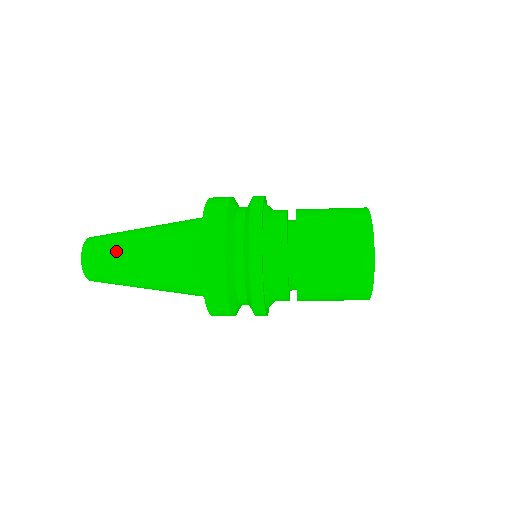
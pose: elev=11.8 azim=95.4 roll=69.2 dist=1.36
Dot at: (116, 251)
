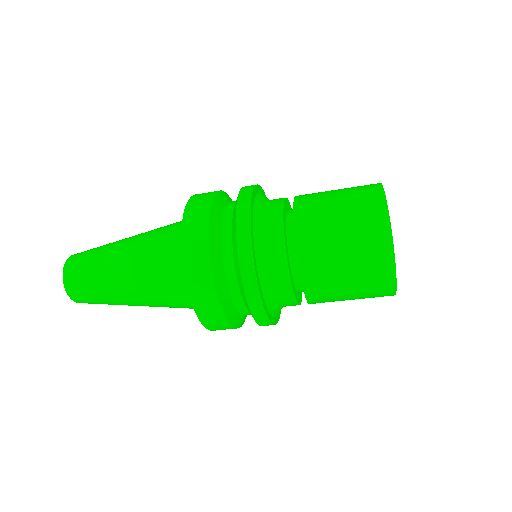
Dot at: (100, 253)
